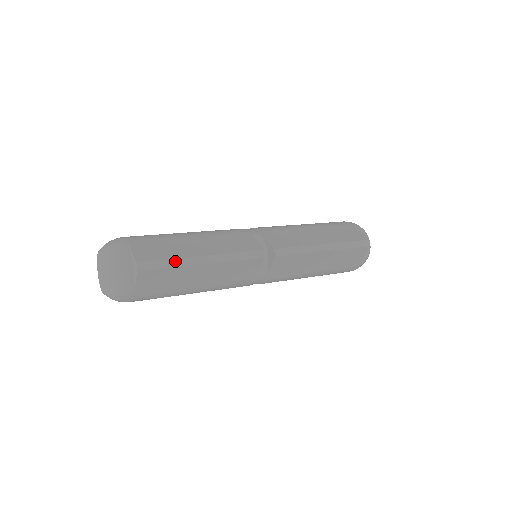
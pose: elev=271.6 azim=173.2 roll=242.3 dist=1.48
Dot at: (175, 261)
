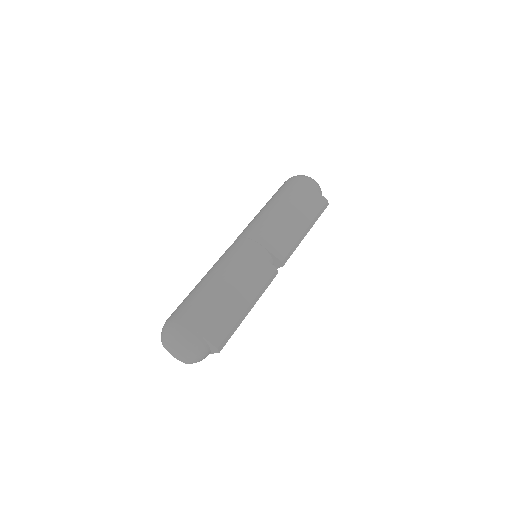
Dot at: (236, 326)
